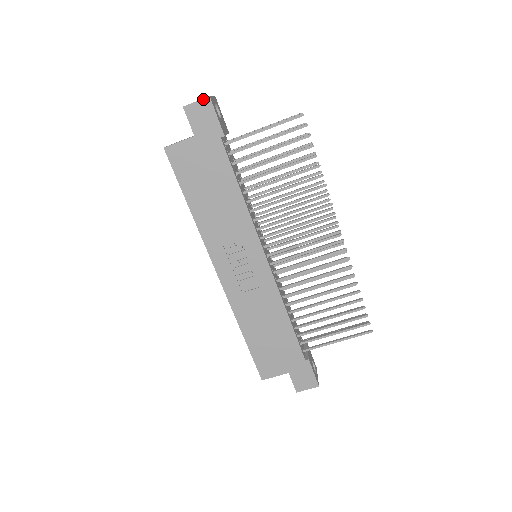
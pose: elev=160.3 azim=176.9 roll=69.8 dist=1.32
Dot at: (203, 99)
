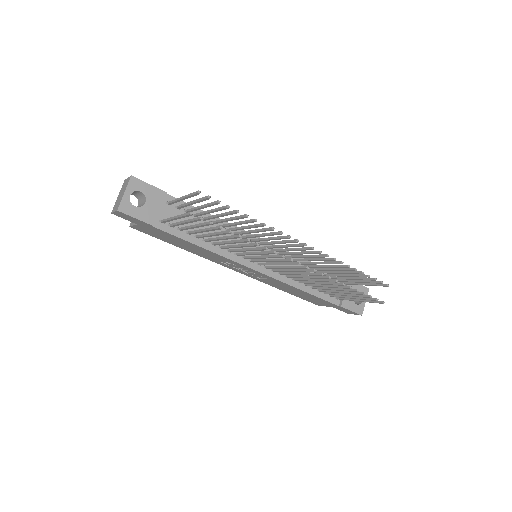
Dot at: (116, 211)
